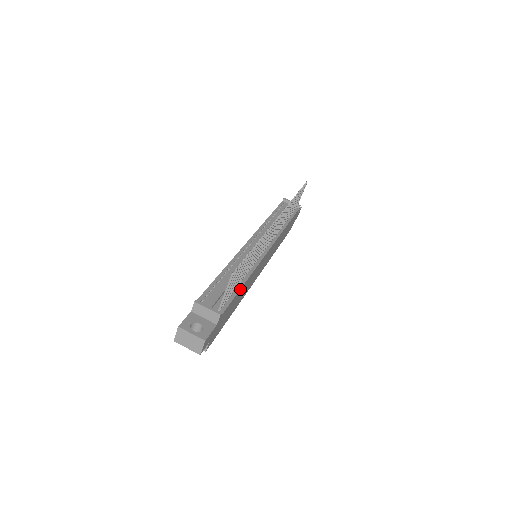
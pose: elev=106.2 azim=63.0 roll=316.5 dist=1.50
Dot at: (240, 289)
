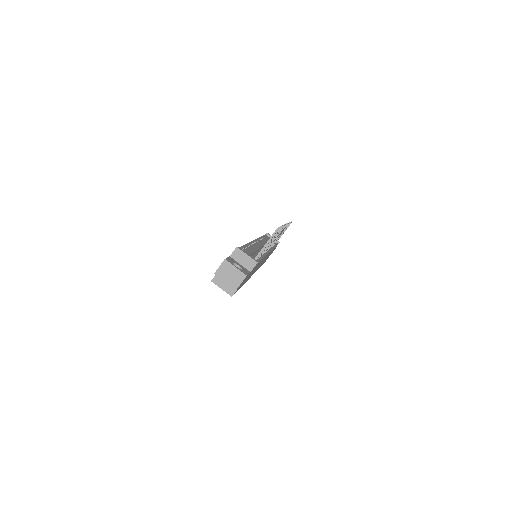
Dot at: occluded
